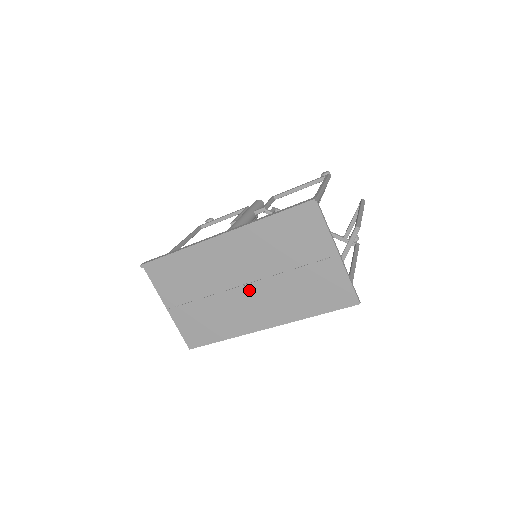
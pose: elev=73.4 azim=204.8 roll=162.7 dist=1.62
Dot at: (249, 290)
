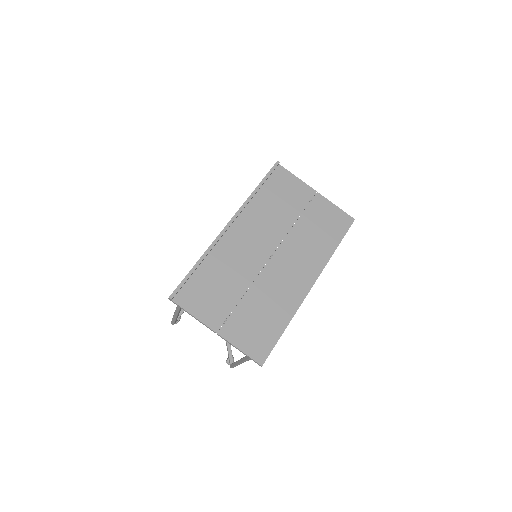
Dot at: (277, 260)
